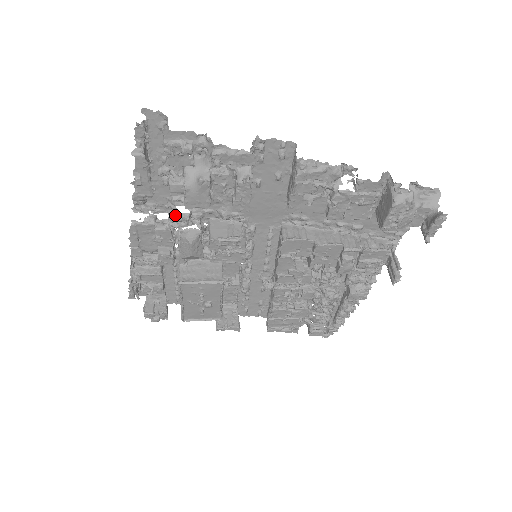
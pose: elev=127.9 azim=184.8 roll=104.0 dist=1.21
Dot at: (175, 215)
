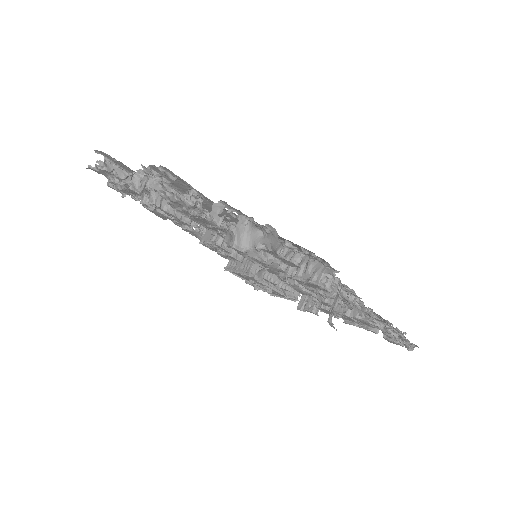
Dot at: occluded
